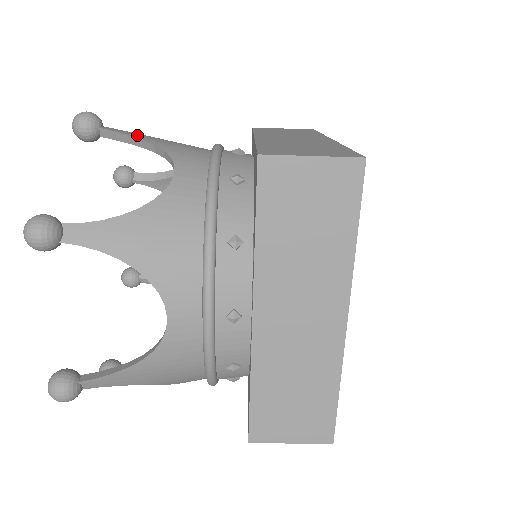
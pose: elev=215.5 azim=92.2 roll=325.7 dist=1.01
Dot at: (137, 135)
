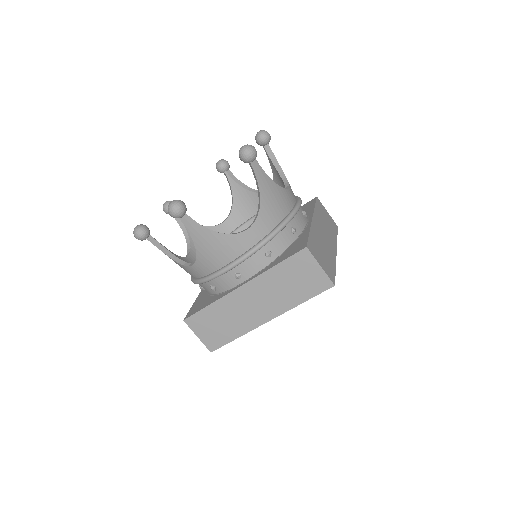
Dot at: (237, 185)
